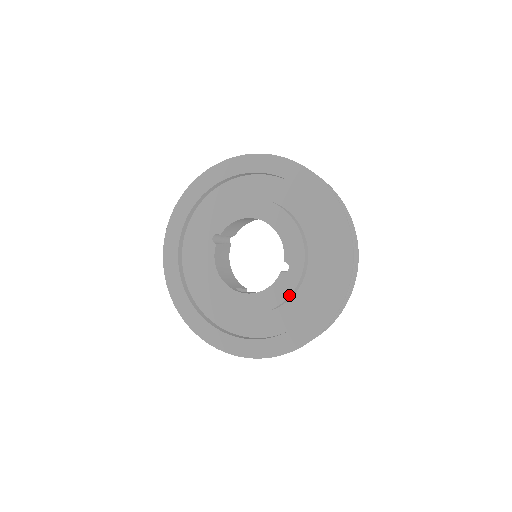
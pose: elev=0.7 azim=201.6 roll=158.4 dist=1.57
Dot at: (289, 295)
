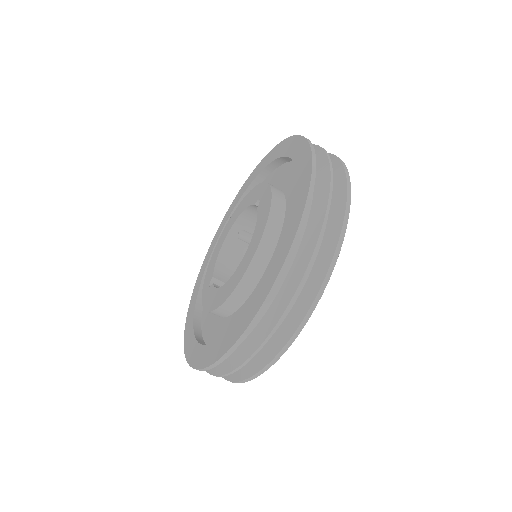
Dot at: (271, 197)
